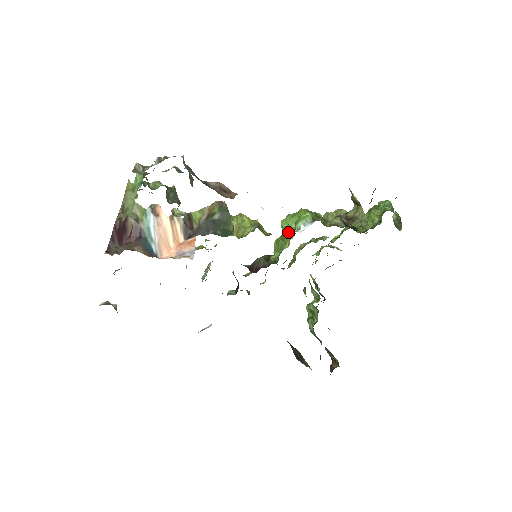
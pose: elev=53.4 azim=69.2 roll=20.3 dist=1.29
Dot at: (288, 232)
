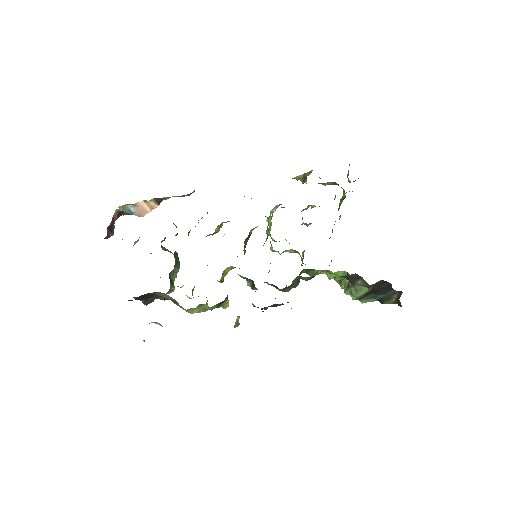
Dot at: (270, 226)
